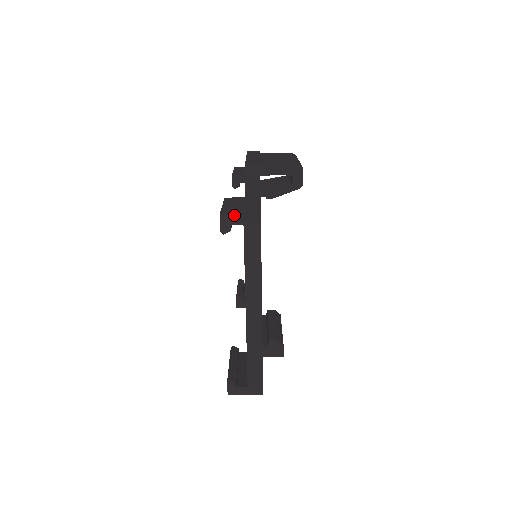
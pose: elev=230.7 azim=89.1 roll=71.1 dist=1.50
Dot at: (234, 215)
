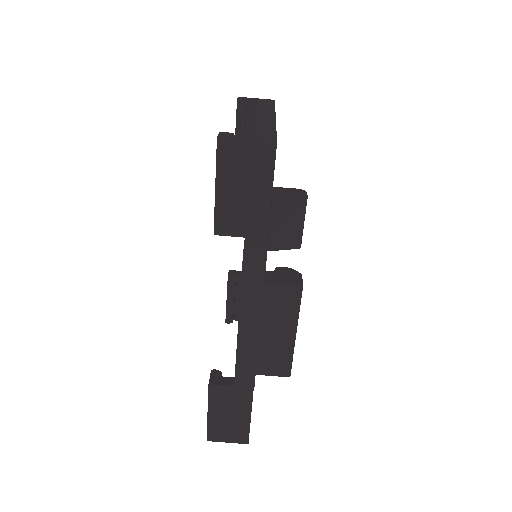
Dot at: (251, 98)
